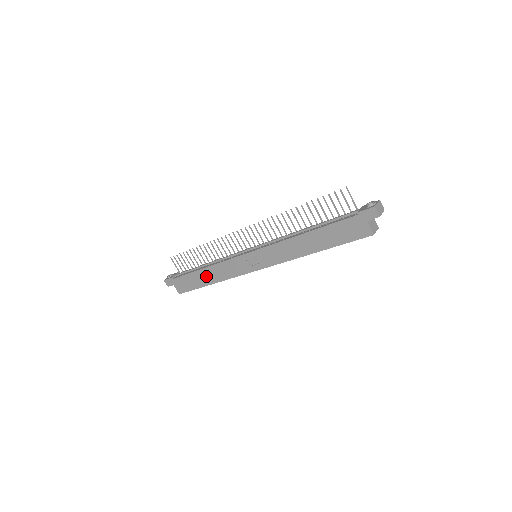
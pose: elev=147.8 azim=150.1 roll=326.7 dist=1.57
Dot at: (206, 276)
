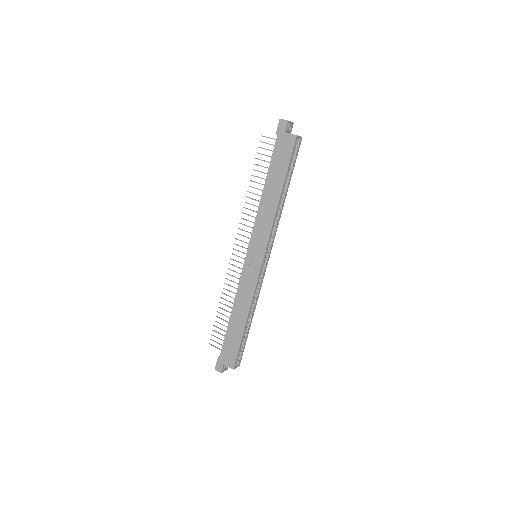
Dot at: (237, 319)
